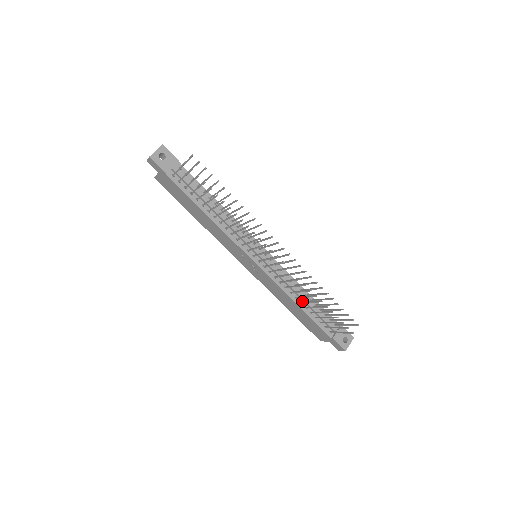
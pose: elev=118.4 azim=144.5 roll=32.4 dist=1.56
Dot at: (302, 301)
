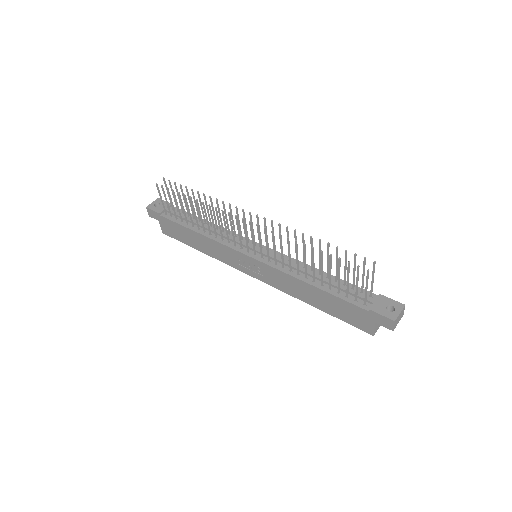
Dot at: (316, 280)
